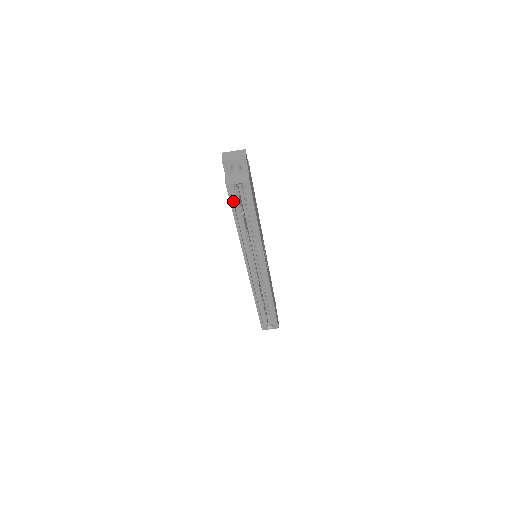
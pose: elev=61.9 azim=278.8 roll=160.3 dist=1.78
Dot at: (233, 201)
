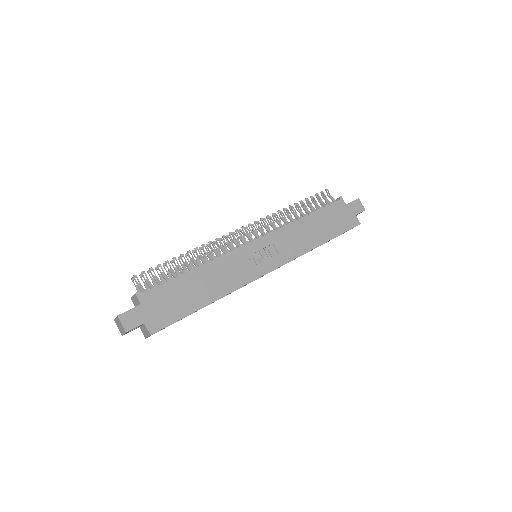
Dot at: occluded
